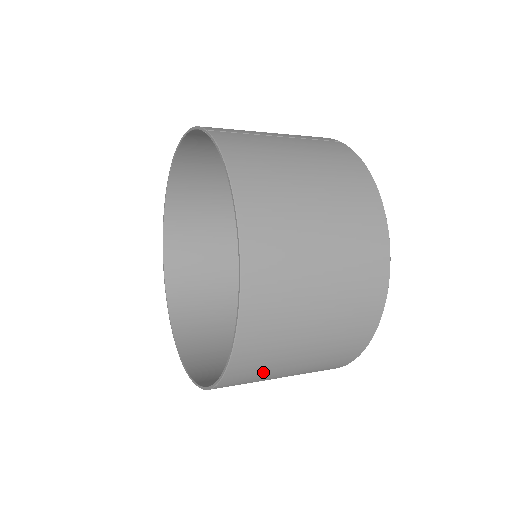
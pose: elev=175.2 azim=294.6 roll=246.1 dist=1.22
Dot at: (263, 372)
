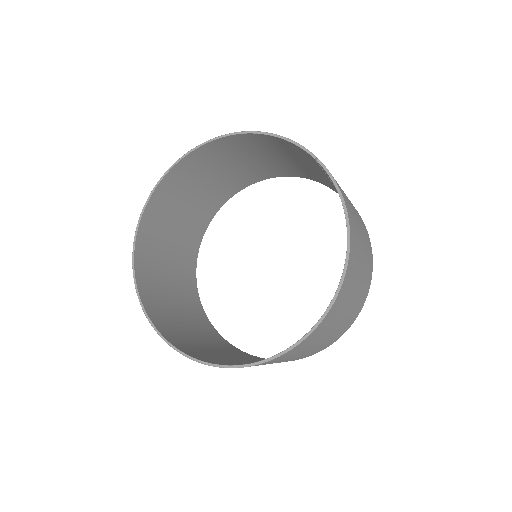
Dot at: (272, 362)
